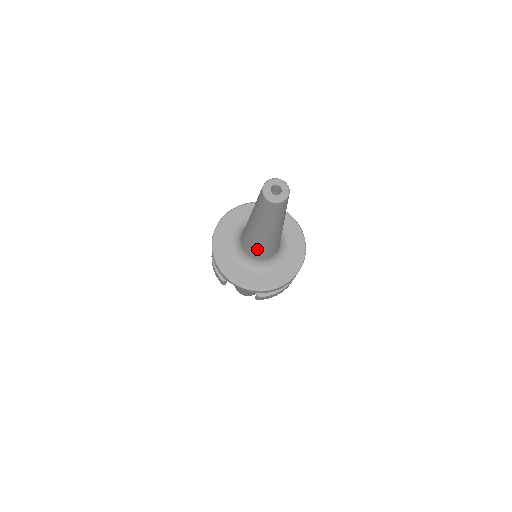
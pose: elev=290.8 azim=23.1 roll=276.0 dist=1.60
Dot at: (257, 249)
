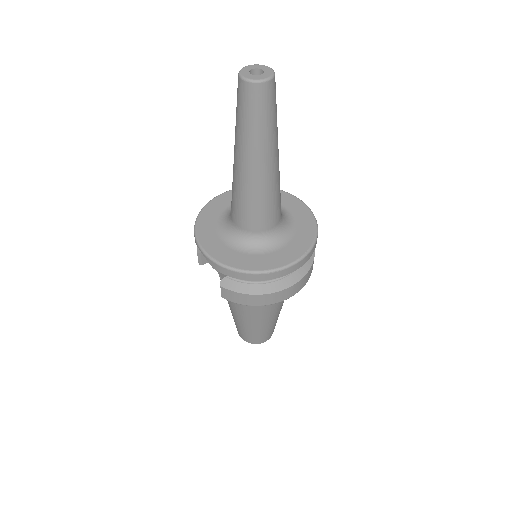
Dot at: (236, 201)
